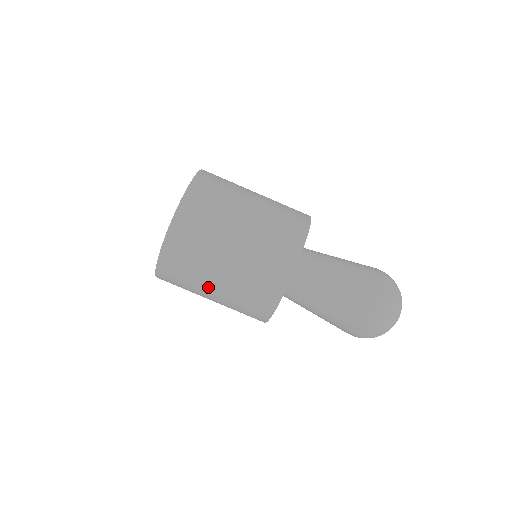
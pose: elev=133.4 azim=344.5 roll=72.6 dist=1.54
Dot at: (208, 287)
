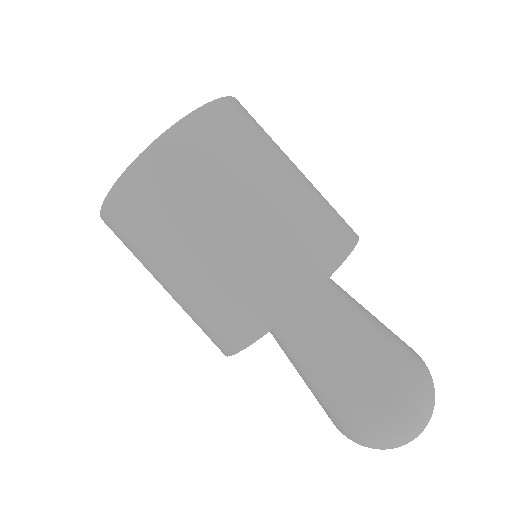
Dot at: (207, 224)
